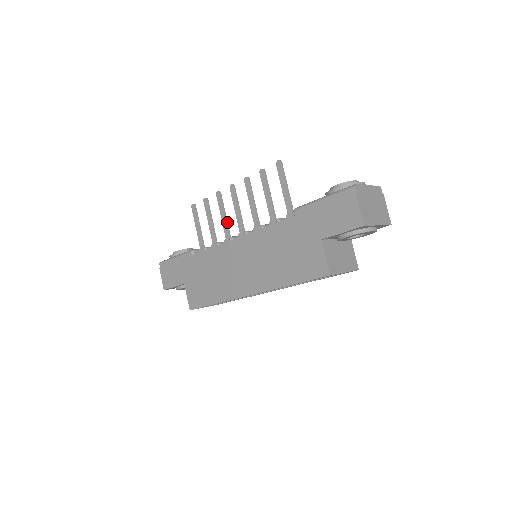
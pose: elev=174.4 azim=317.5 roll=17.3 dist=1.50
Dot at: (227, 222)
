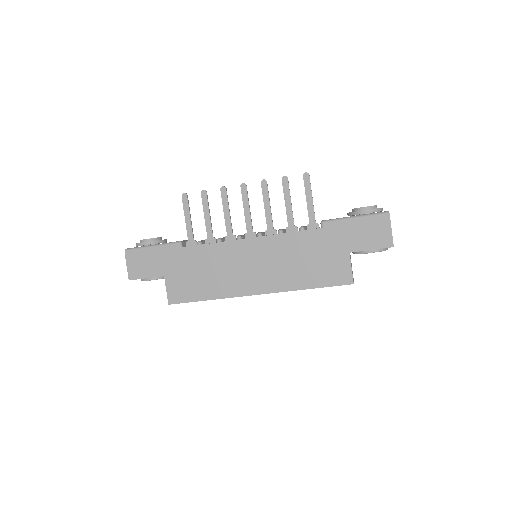
Dot at: occluded
